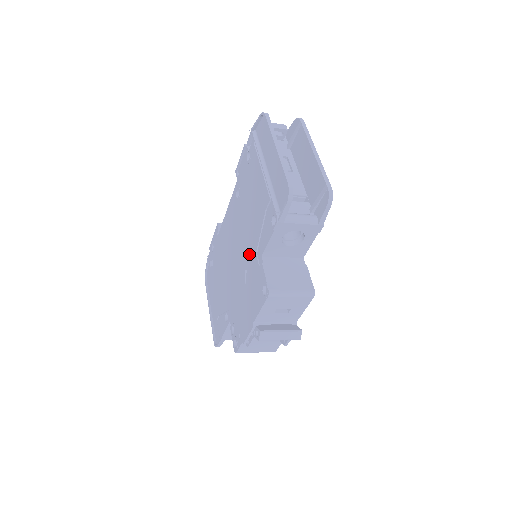
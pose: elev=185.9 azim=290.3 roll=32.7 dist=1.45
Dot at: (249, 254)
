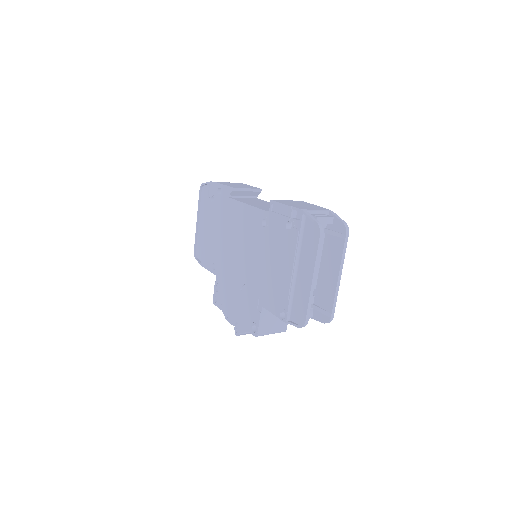
Dot at: (253, 285)
